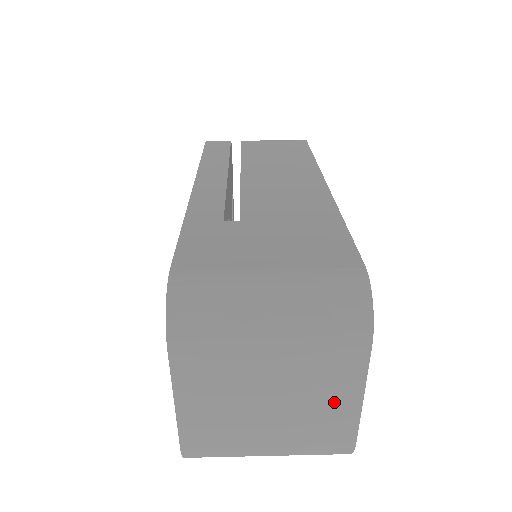
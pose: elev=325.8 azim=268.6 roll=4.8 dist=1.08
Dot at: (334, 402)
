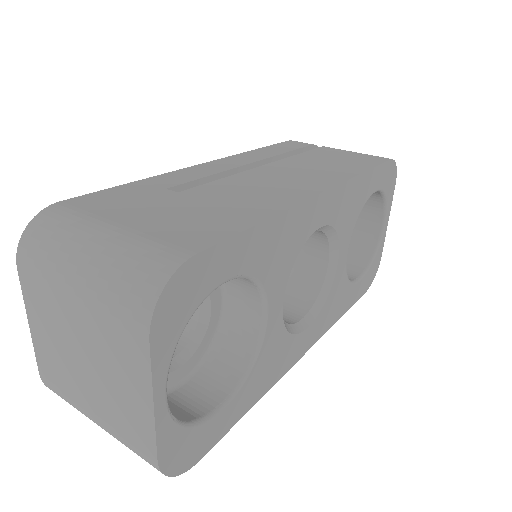
Dot at: (131, 394)
